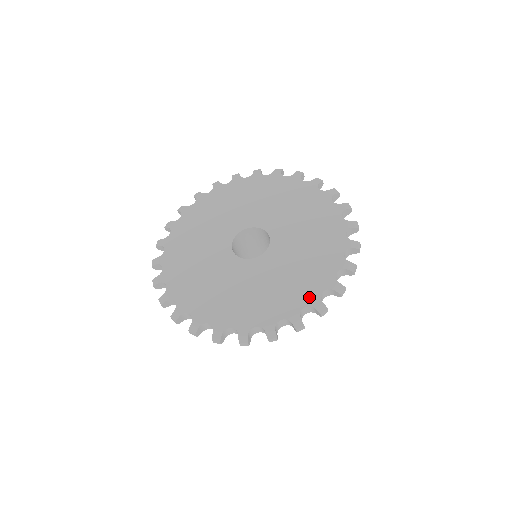
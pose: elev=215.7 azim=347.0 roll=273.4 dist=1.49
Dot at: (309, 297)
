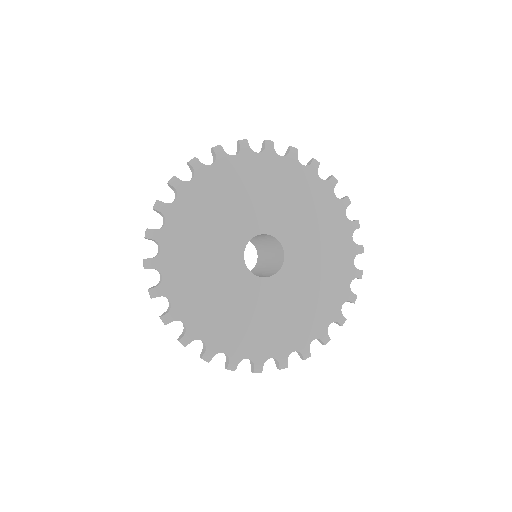
Dot at: (332, 313)
